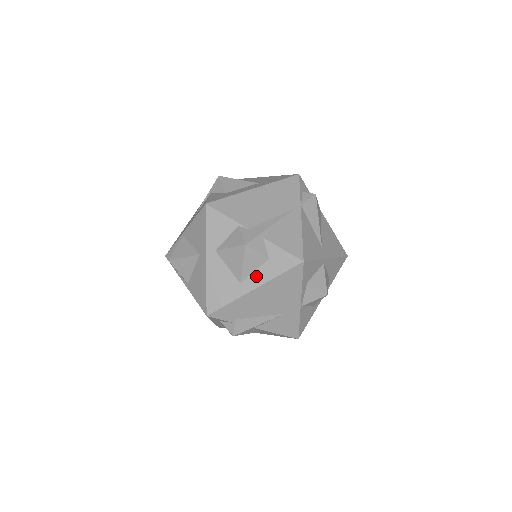
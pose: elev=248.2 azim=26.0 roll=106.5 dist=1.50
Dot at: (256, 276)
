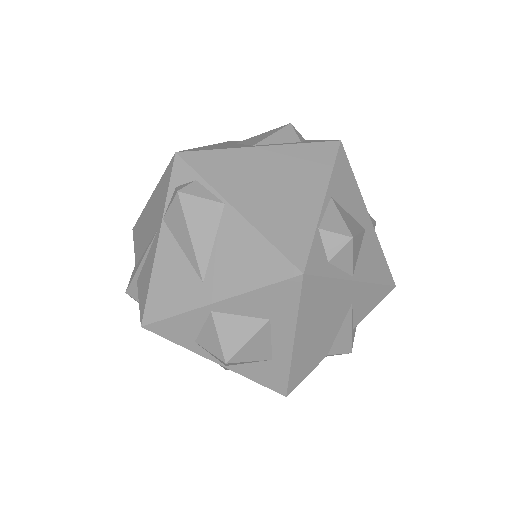
Dot at: occluded
